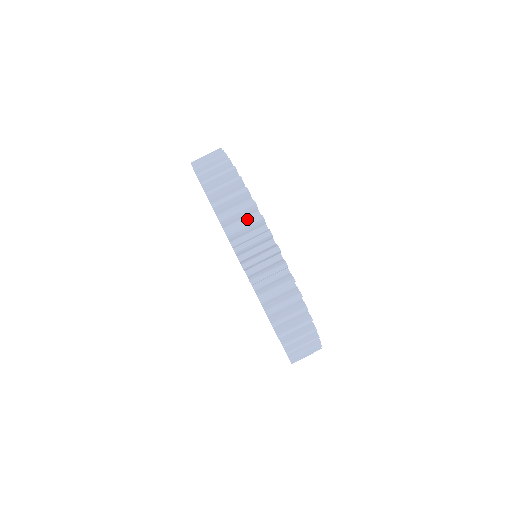
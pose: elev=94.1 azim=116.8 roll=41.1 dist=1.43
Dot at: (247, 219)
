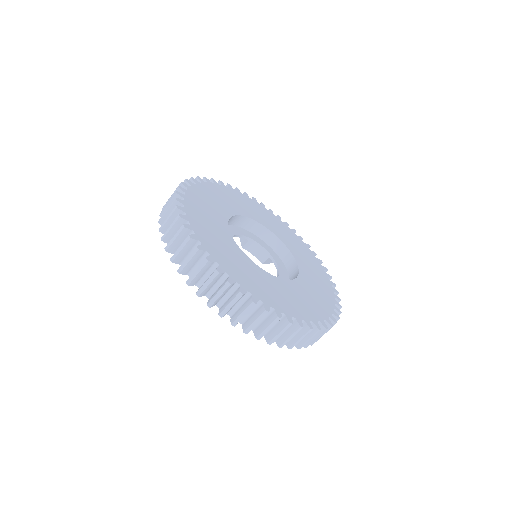
Dot at: occluded
